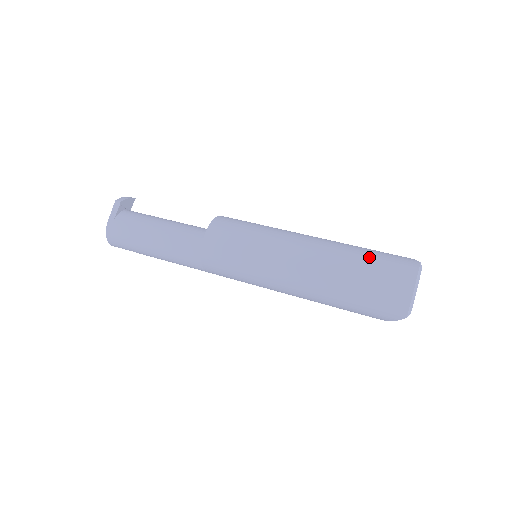
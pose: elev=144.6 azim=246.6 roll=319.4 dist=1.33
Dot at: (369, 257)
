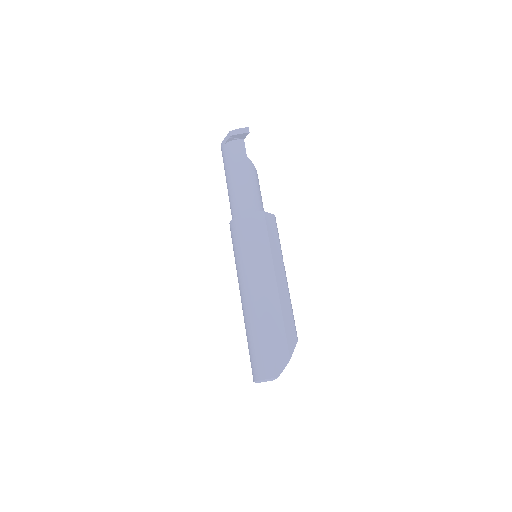
Dot at: (261, 341)
